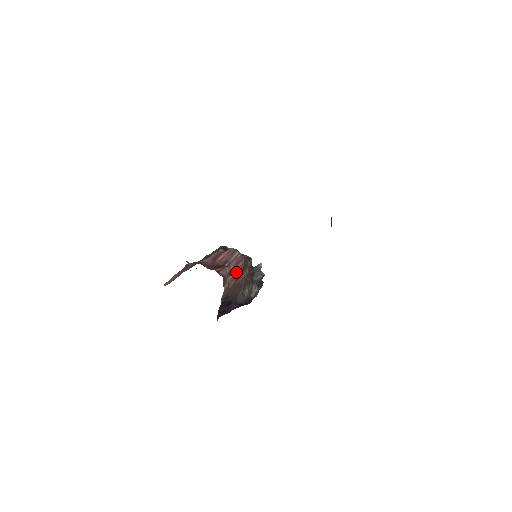
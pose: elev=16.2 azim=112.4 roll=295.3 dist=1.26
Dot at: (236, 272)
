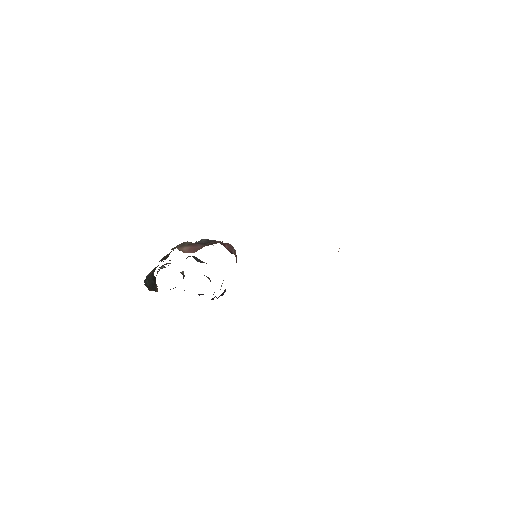
Dot at: occluded
